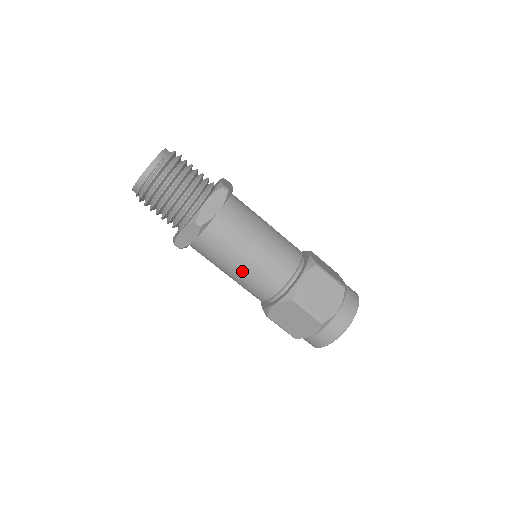
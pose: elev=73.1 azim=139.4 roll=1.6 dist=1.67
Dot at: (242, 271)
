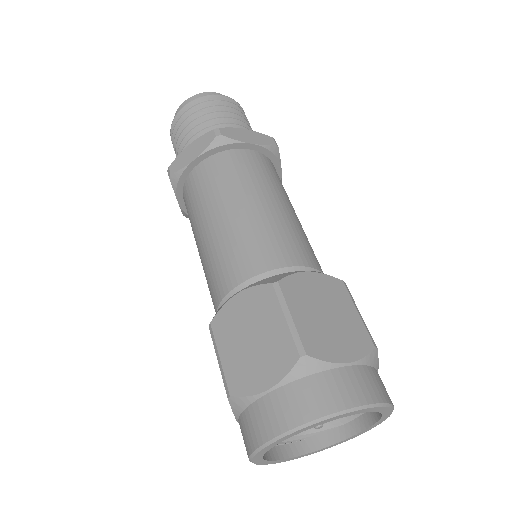
Dot at: (225, 223)
